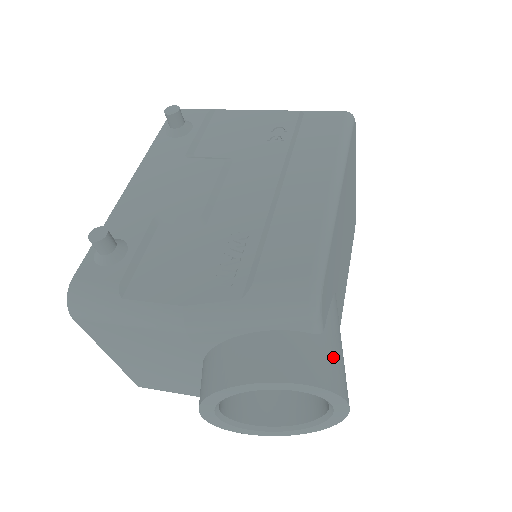
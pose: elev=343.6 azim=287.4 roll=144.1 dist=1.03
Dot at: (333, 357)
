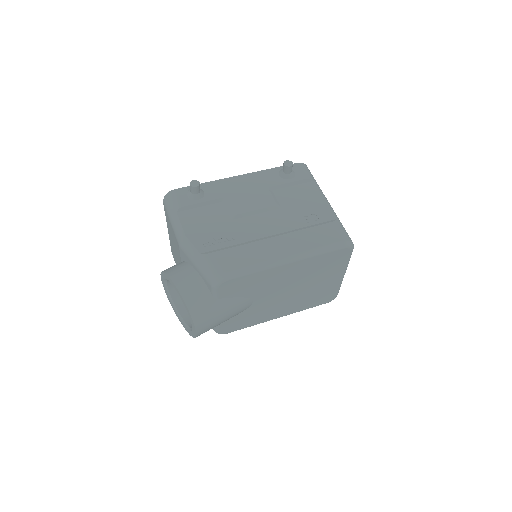
Dot at: (209, 310)
